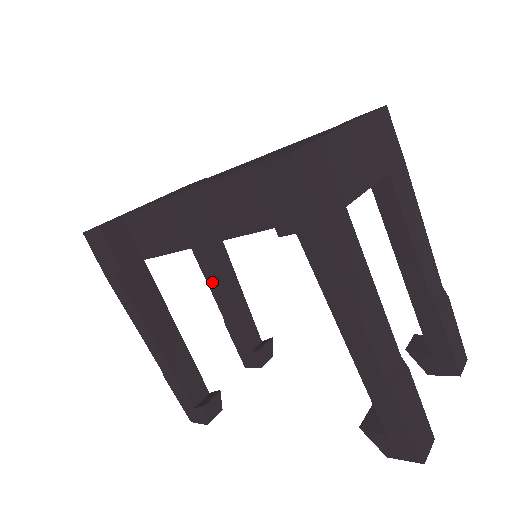
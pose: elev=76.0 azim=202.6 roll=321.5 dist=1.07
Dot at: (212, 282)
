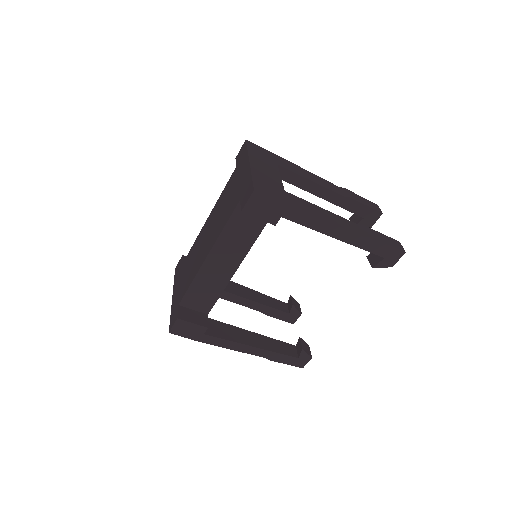
Dot at: (238, 300)
